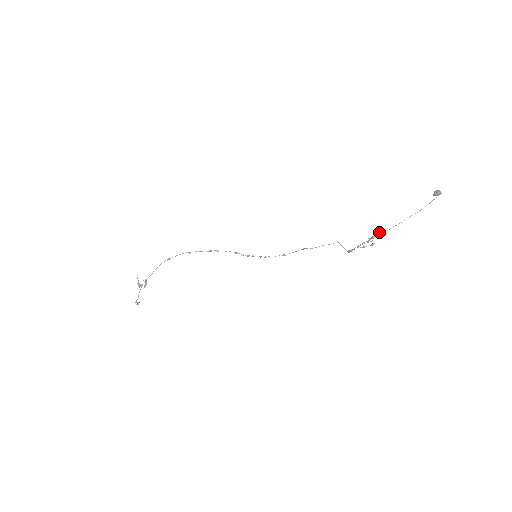
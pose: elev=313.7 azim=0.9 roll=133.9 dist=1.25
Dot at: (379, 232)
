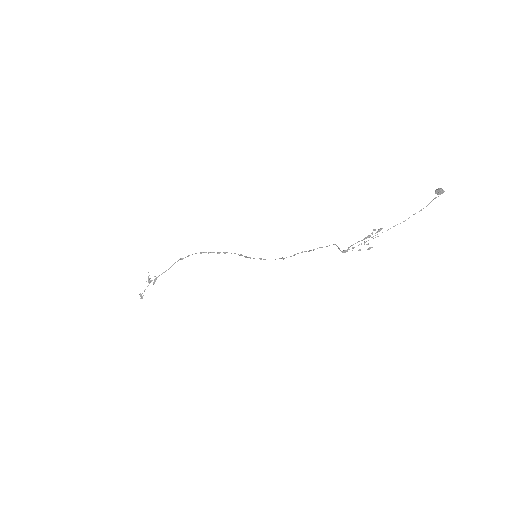
Dot at: (375, 230)
